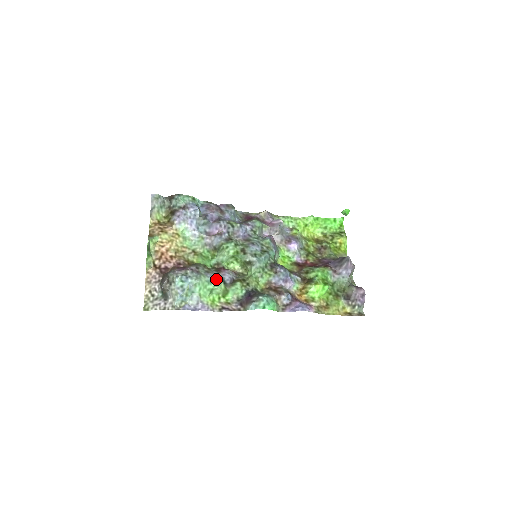
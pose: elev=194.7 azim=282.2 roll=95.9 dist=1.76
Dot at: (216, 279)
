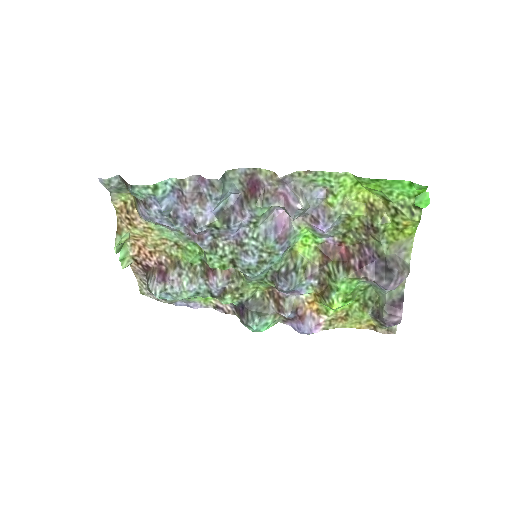
Dot at: (201, 292)
